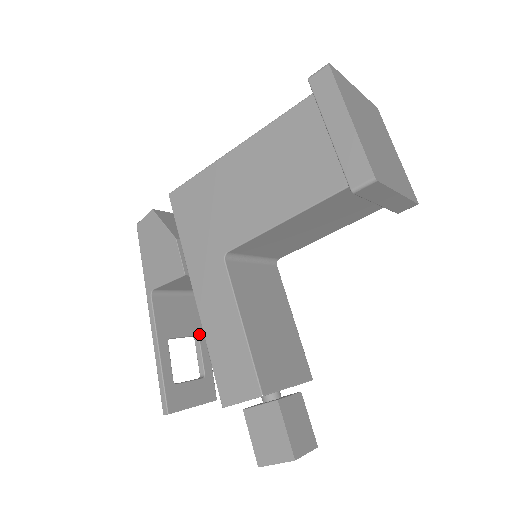
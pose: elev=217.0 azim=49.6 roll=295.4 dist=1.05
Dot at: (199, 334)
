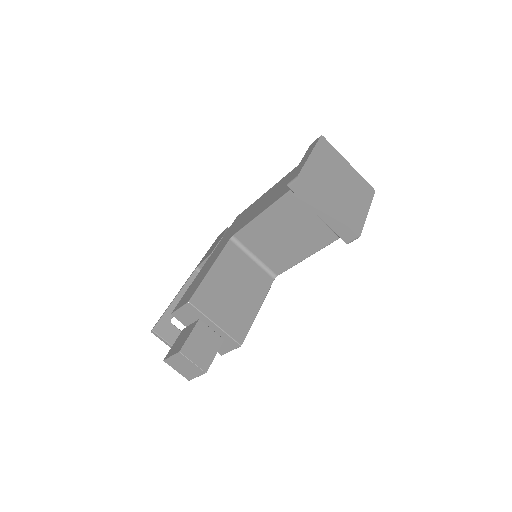
Dot at: occluded
